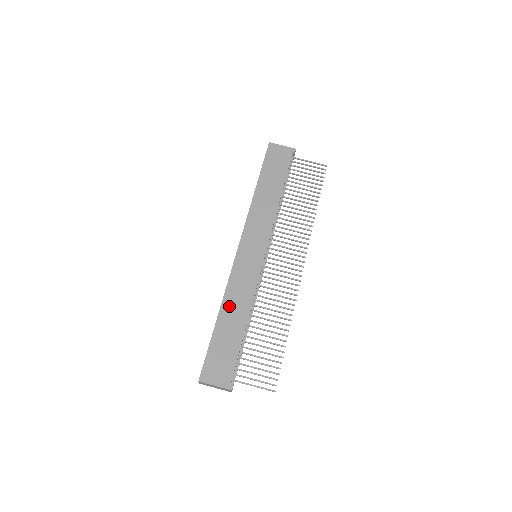
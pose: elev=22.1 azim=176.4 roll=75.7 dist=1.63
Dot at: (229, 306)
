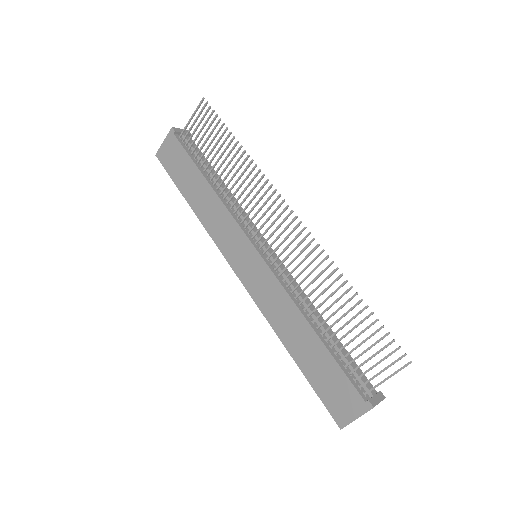
Dot at: (285, 332)
